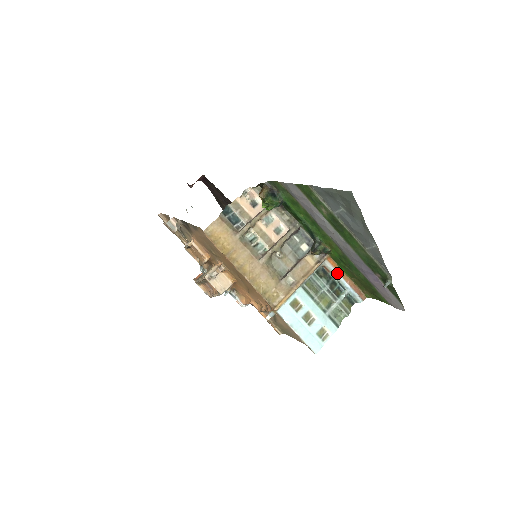
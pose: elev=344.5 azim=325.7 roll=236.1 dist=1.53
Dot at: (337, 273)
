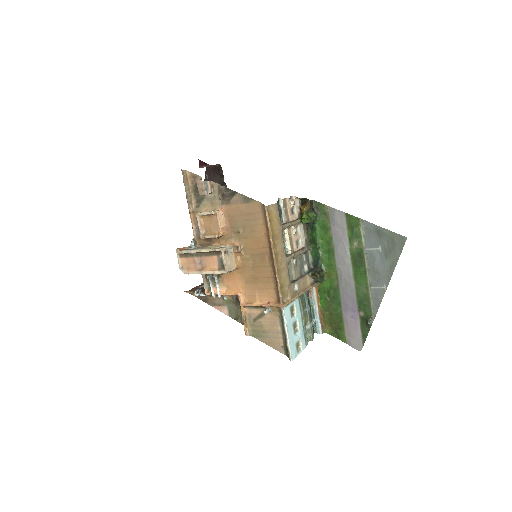
Dot at: (316, 301)
